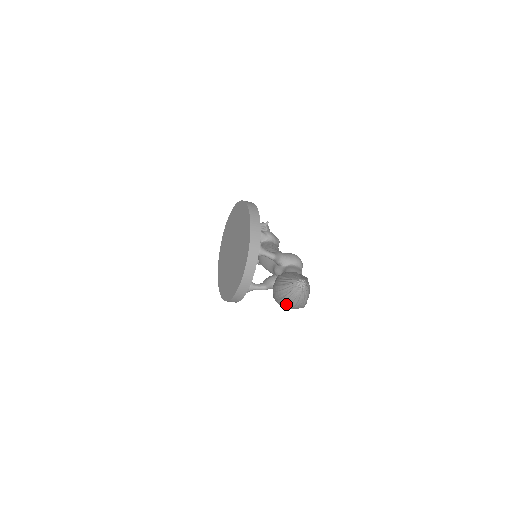
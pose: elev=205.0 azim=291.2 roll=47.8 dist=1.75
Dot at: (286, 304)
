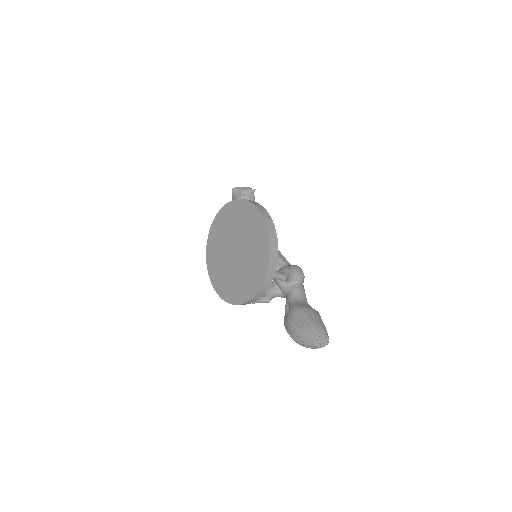
Dot at: (302, 345)
